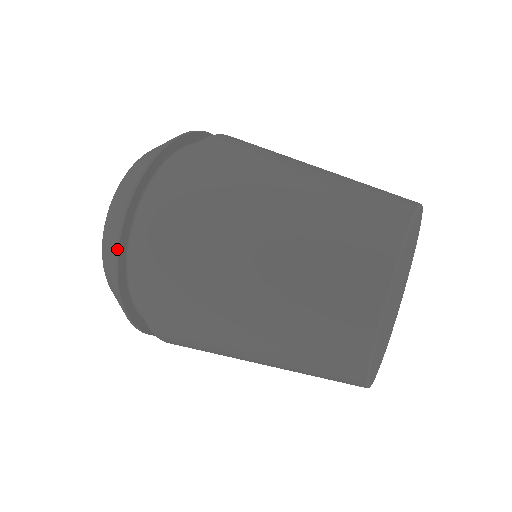
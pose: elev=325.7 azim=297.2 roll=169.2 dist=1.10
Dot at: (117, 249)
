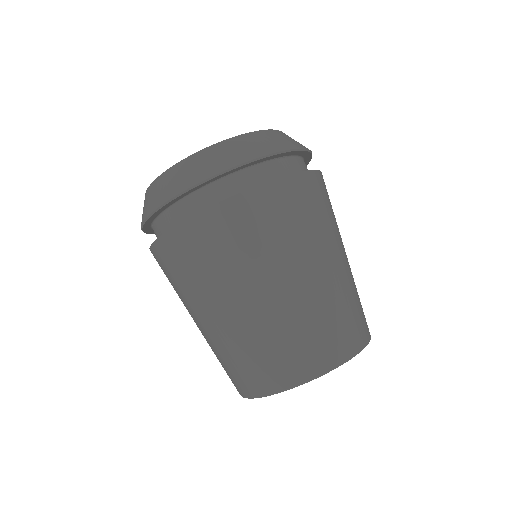
Dot at: (205, 180)
